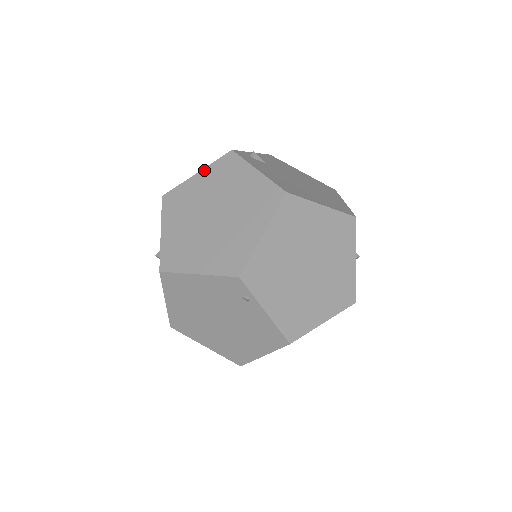
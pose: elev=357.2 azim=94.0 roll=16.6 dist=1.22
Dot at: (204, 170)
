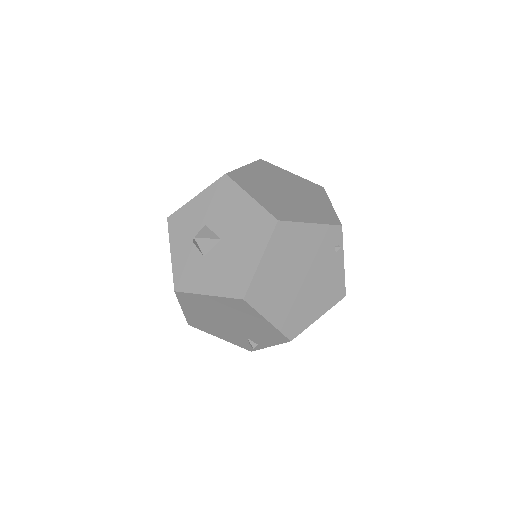
Dot at: (250, 165)
